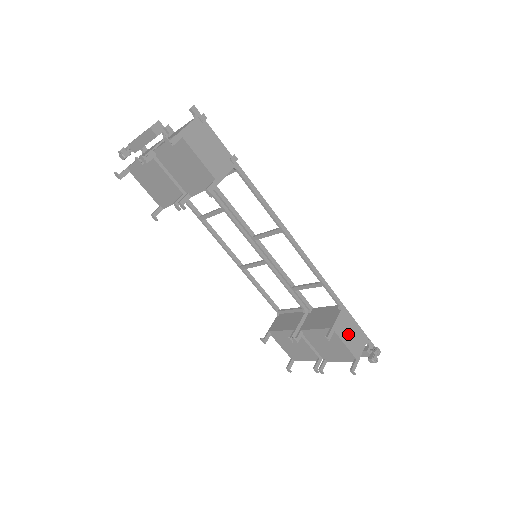
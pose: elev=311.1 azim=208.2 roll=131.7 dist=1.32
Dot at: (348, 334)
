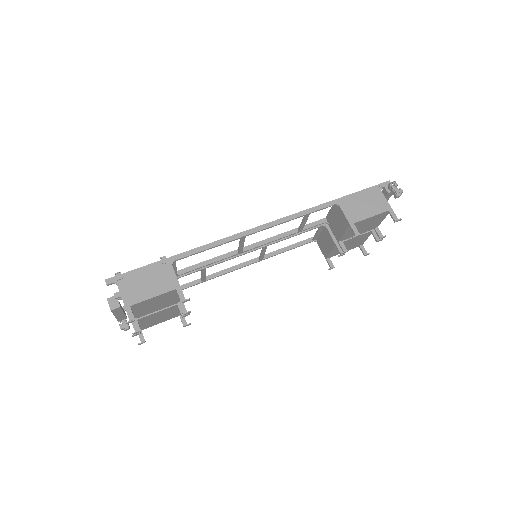
Dot at: (363, 208)
